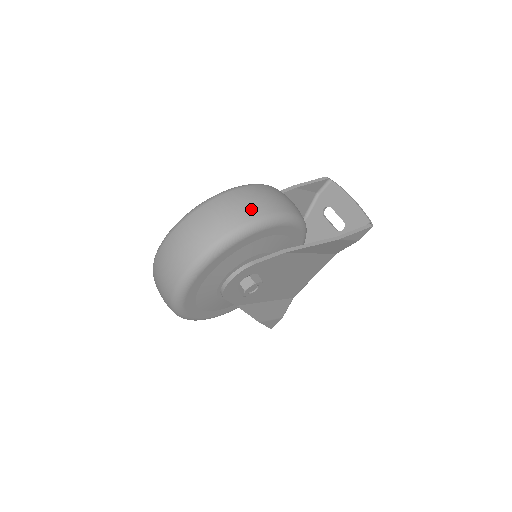
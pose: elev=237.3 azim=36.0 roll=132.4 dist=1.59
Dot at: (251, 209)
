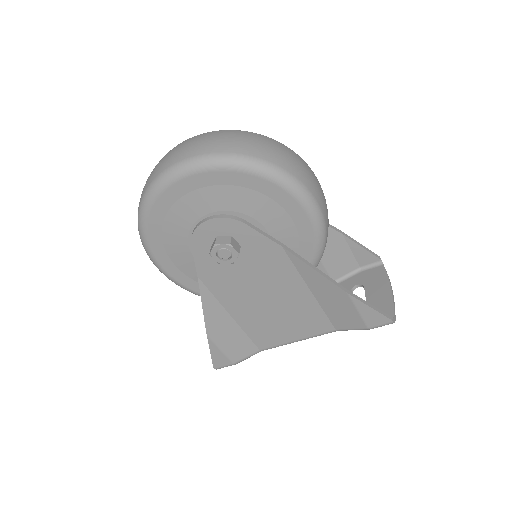
Dot at: (283, 159)
